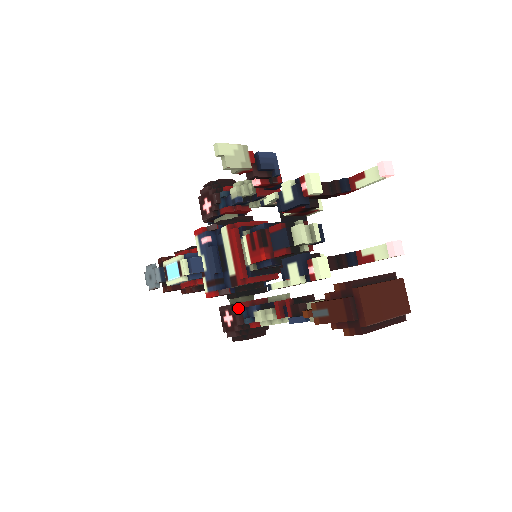
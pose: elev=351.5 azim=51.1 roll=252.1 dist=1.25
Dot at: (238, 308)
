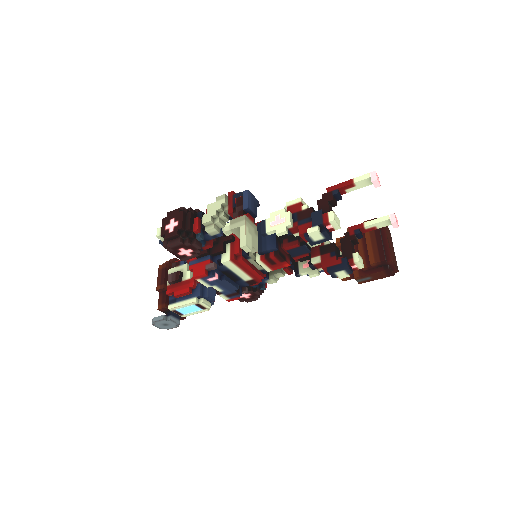
Dot at: (251, 287)
